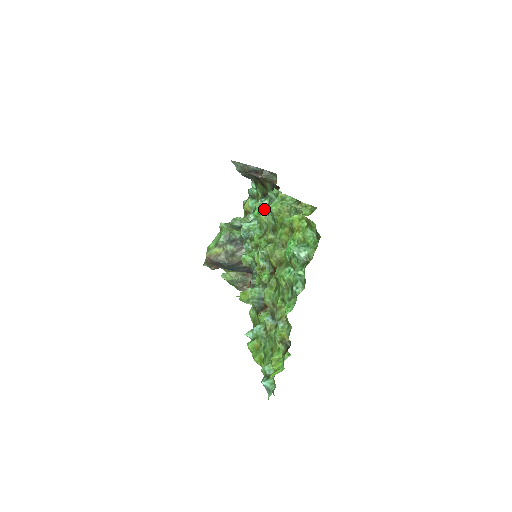
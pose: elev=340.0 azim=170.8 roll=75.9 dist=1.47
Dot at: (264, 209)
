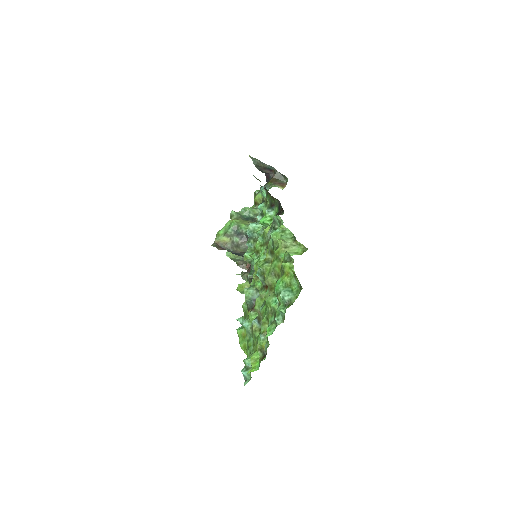
Dot at: (269, 220)
